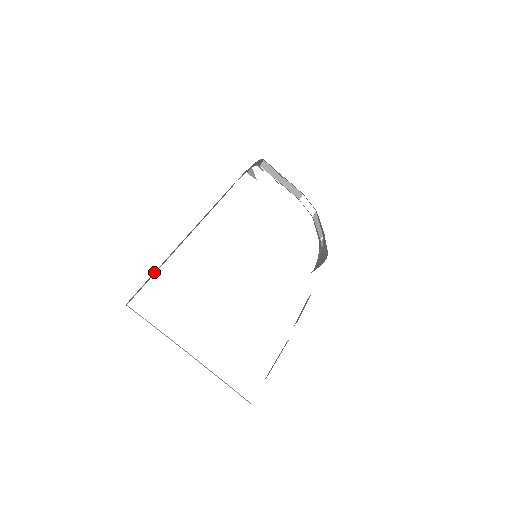
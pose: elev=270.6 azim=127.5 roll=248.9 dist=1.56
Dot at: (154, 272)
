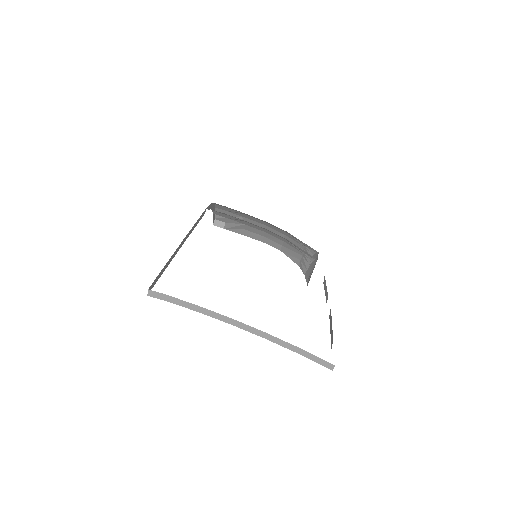
Dot at: occluded
